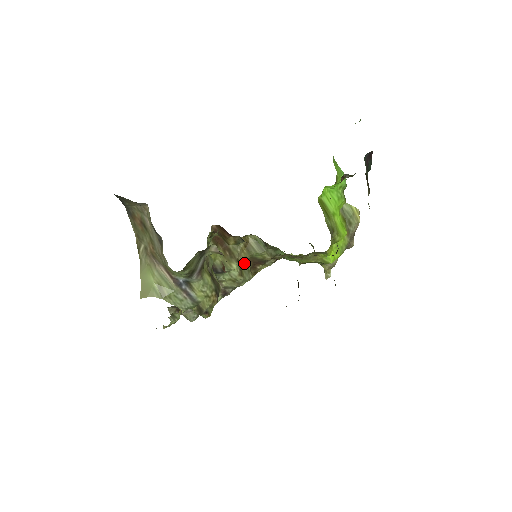
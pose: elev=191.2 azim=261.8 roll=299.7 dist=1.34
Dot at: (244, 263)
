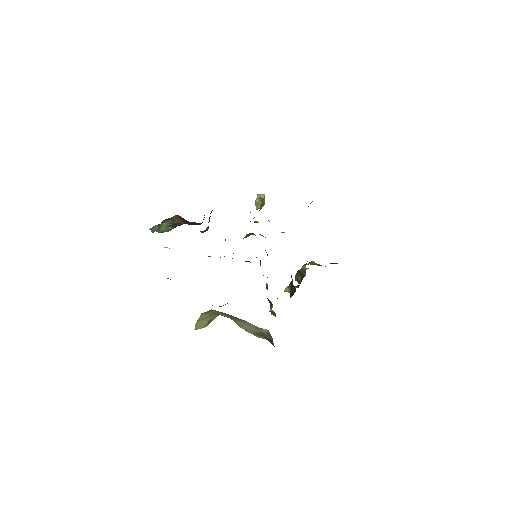
Dot at: occluded
